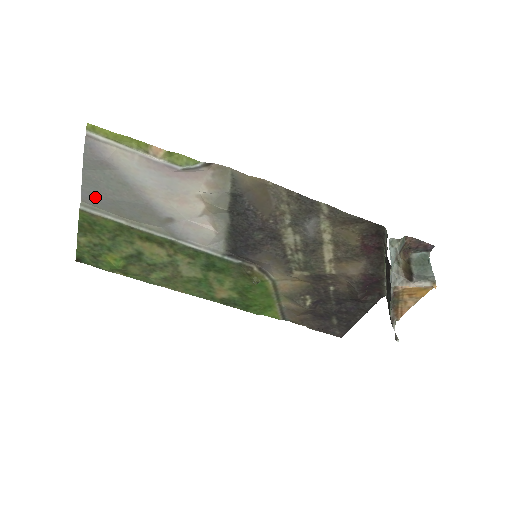
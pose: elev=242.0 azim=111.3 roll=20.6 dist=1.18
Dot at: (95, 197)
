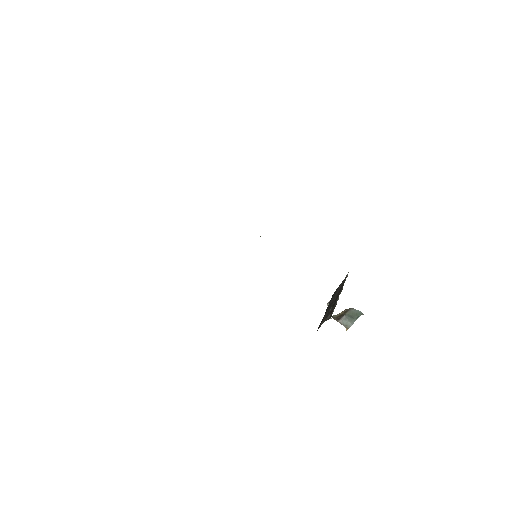
Dot at: occluded
